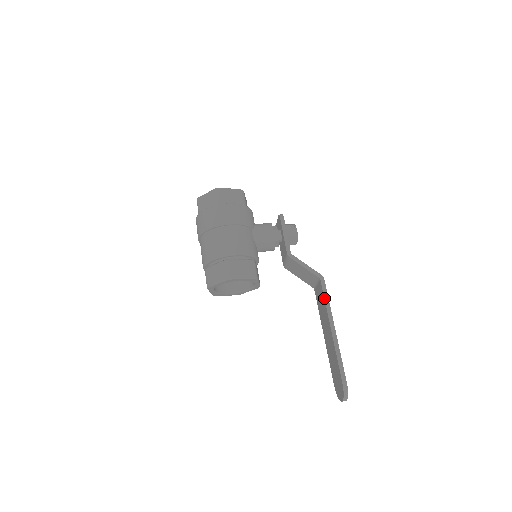
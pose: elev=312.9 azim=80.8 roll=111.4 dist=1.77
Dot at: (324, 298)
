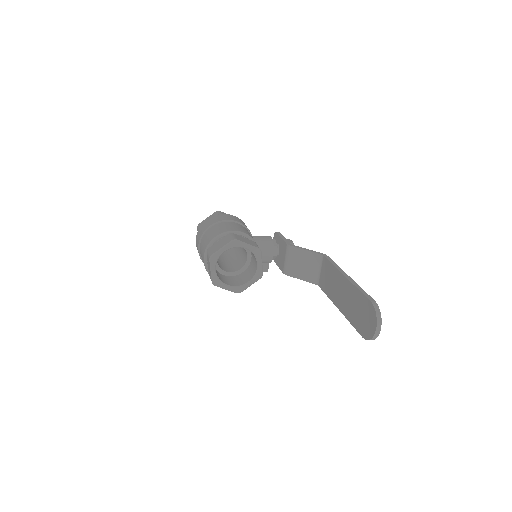
Dot at: (331, 262)
